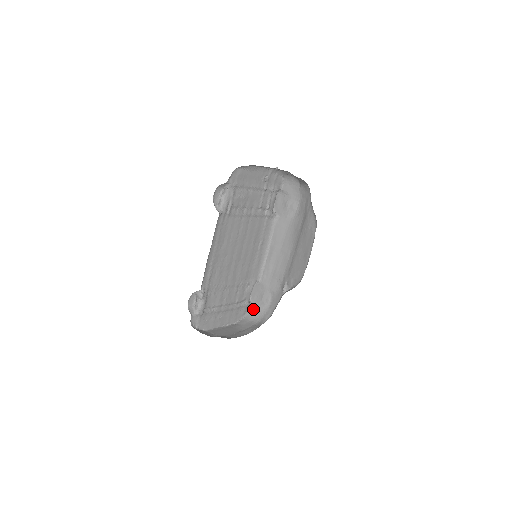
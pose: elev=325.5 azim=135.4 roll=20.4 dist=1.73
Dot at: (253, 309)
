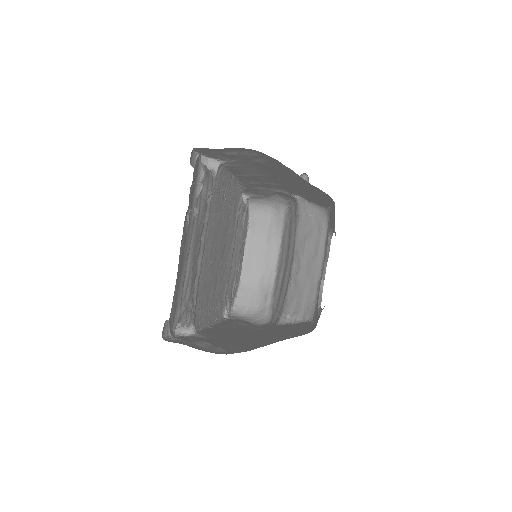
Dot at: (253, 199)
